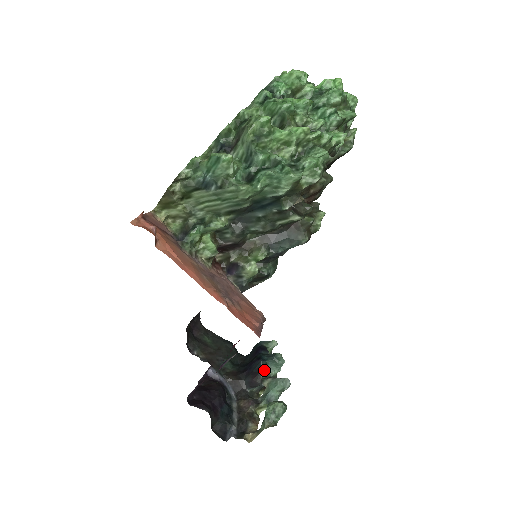
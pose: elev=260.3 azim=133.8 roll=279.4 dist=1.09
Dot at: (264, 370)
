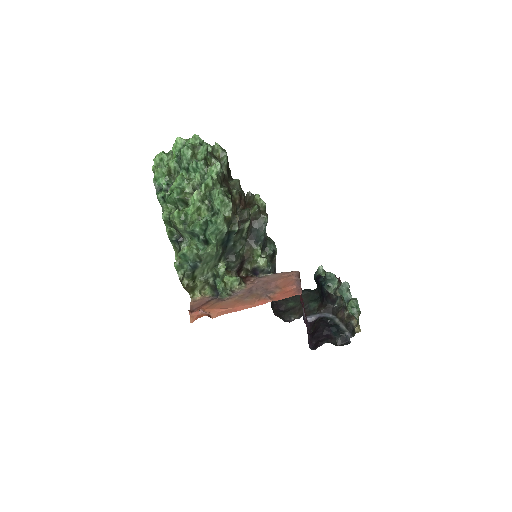
Dot at: (330, 289)
